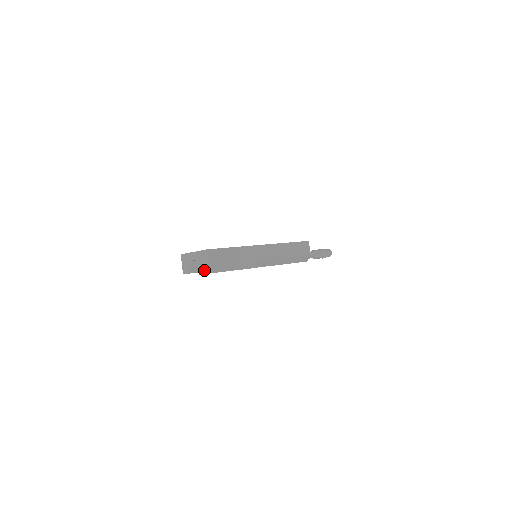
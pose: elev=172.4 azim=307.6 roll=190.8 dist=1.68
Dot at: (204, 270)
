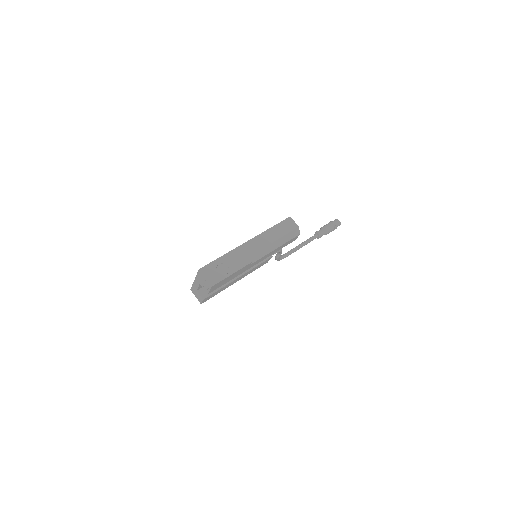
Dot at: (207, 288)
